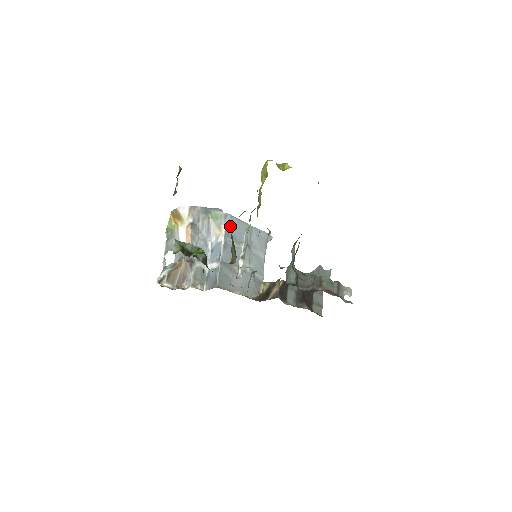
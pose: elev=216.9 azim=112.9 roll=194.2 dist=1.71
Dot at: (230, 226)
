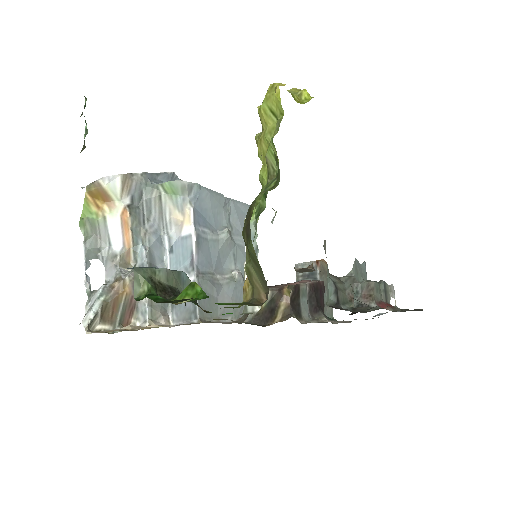
Dot at: (199, 204)
